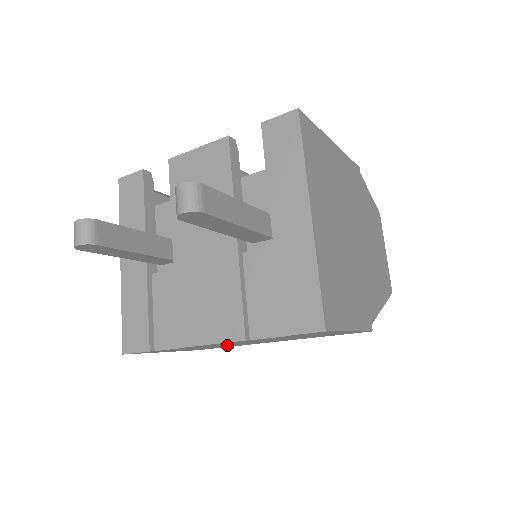
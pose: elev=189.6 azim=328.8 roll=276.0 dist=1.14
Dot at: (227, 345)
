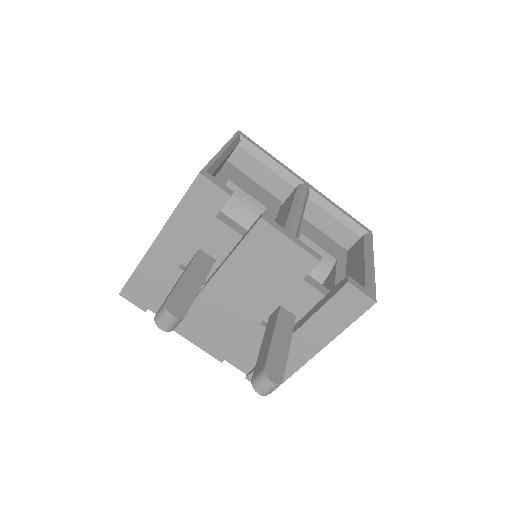
Dot at: occluded
